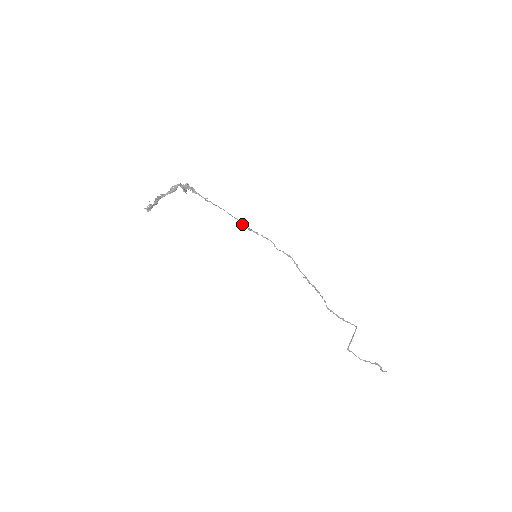
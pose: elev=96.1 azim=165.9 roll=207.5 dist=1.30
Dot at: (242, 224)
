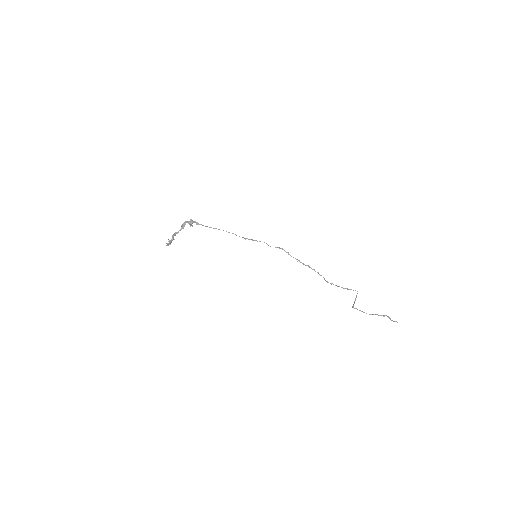
Dot at: (239, 236)
